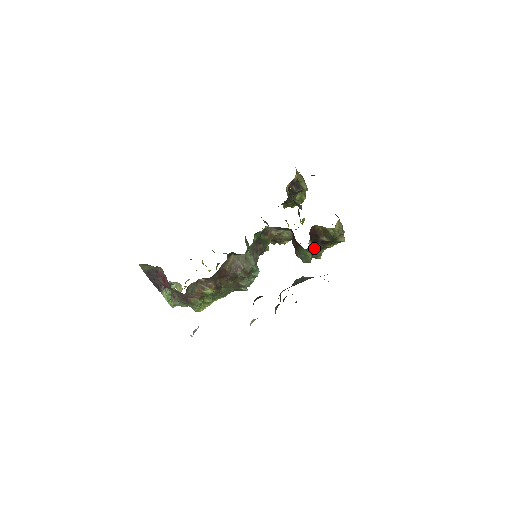
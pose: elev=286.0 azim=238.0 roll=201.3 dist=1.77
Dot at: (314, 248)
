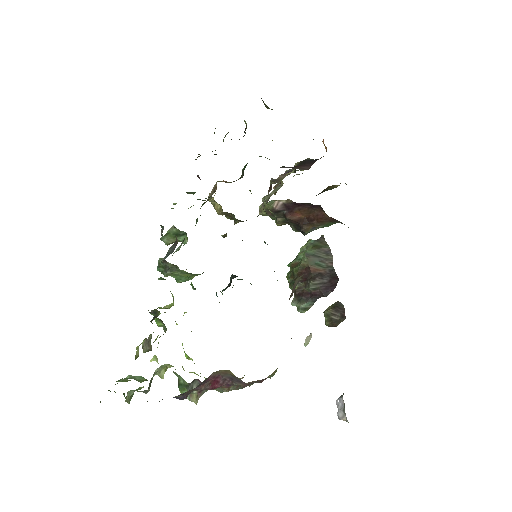
Dot at: occluded
